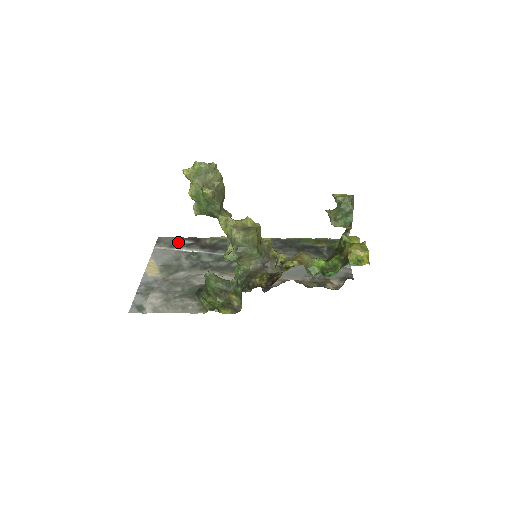
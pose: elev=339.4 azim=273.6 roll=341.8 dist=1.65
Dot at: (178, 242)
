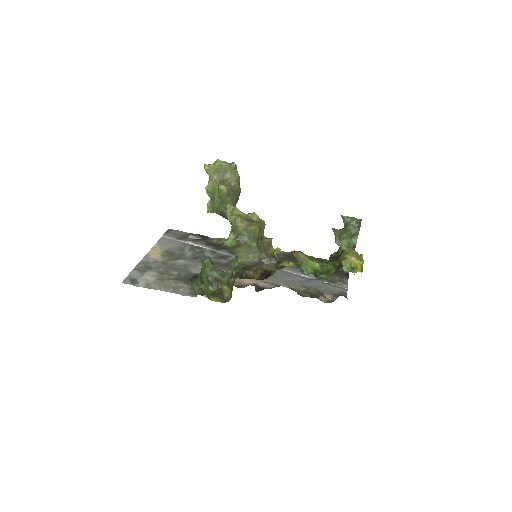
Dot at: (186, 236)
